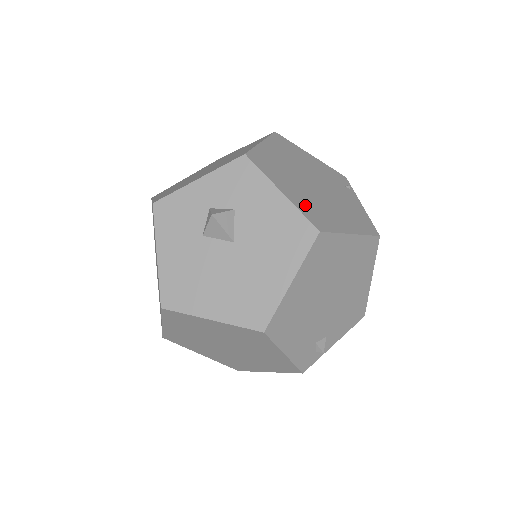
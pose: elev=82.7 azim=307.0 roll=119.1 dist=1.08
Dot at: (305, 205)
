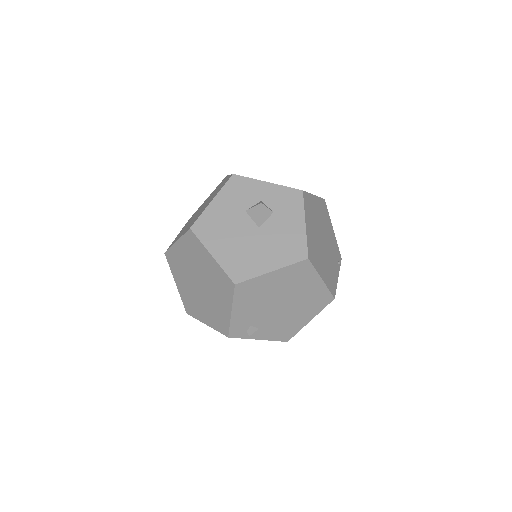
Dot at: (311, 241)
